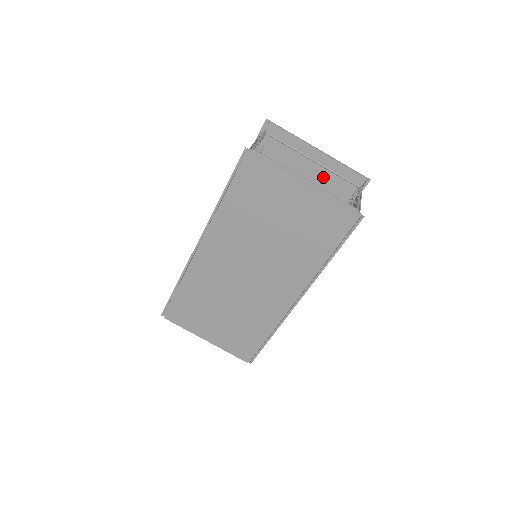
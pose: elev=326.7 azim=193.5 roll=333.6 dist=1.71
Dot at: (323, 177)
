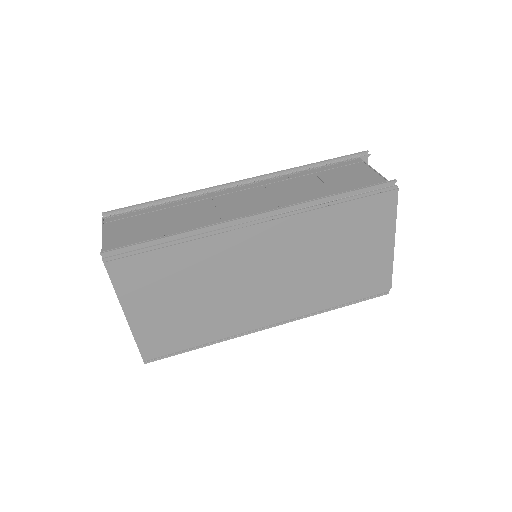
Dot at: occluded
